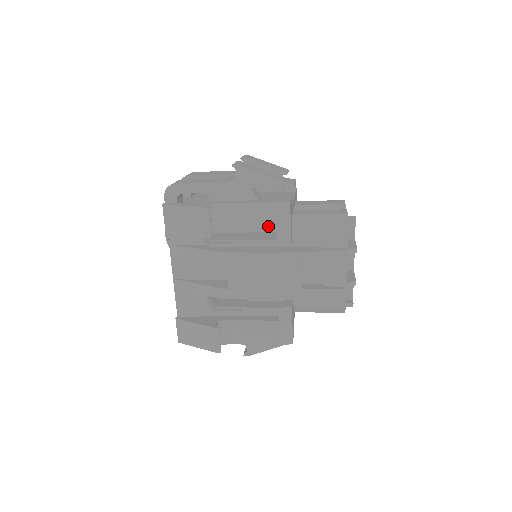
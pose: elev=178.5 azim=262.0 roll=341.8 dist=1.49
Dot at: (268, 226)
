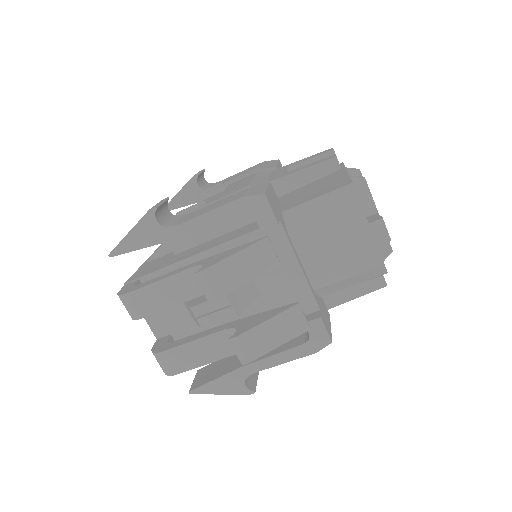
Dot at: (255, 168)
